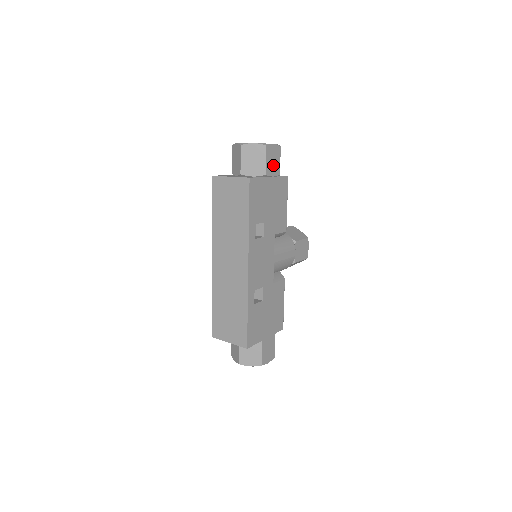
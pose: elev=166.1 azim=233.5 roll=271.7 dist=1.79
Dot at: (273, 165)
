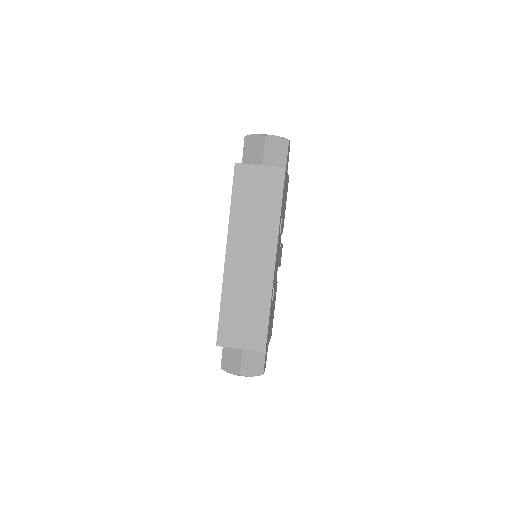
Dot at: (287, 162)
